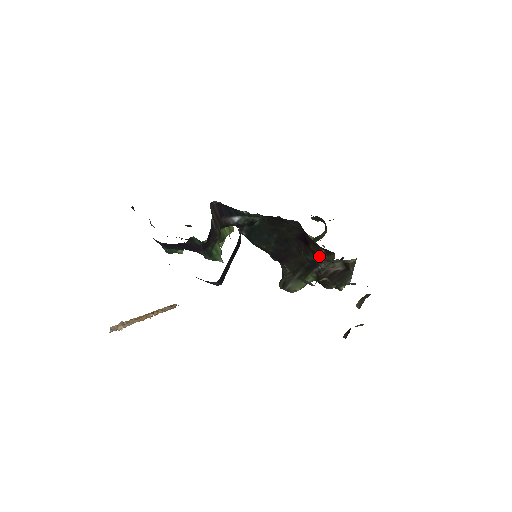
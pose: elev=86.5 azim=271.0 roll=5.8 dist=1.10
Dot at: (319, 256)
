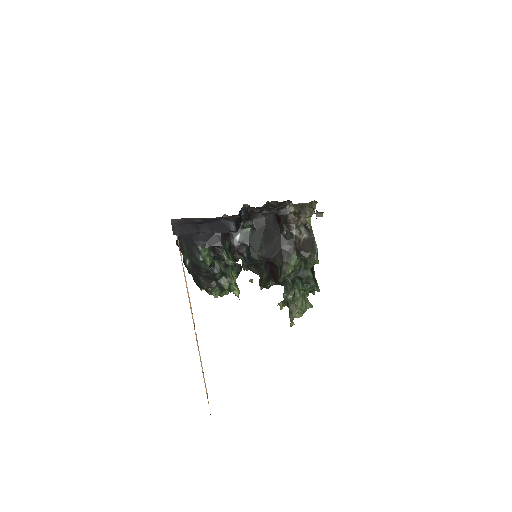
Dot at: (288, 218)
